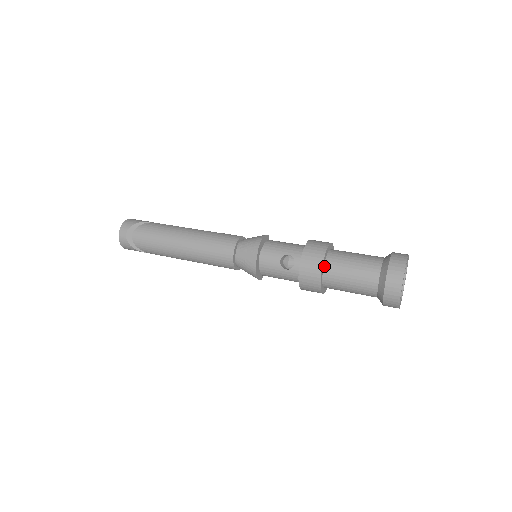
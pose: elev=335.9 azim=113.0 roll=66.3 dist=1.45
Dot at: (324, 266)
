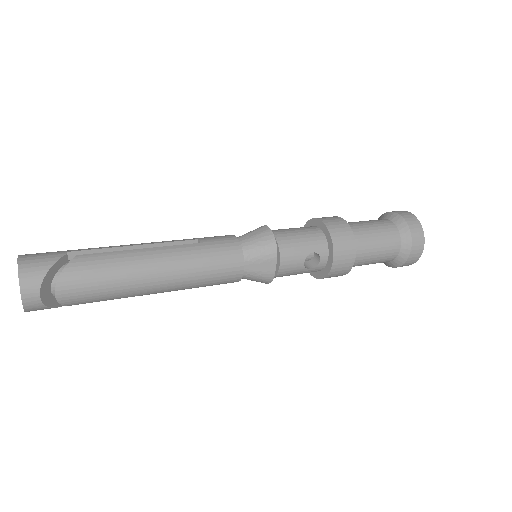
Dot at: occluded
